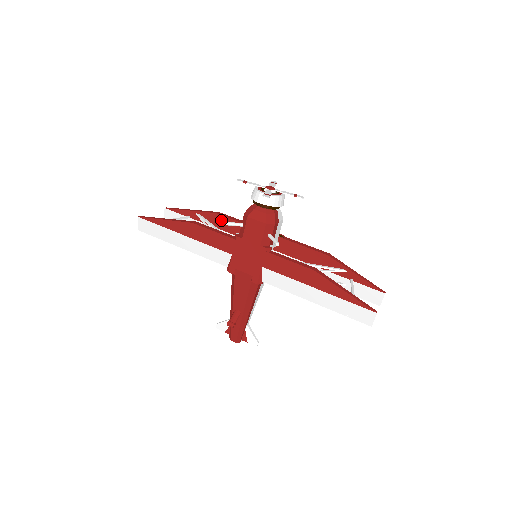
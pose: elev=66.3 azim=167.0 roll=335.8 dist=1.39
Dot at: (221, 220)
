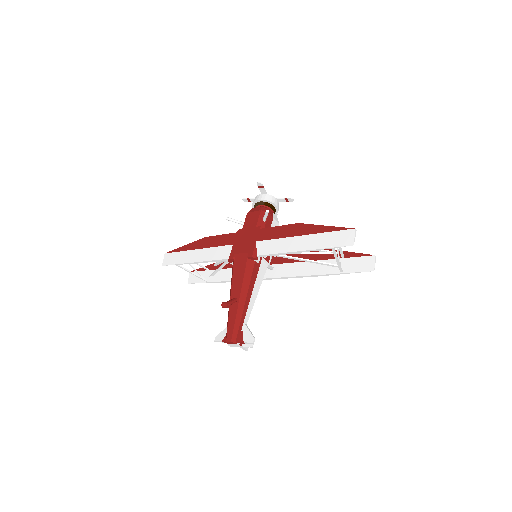
Dot at: occluded
